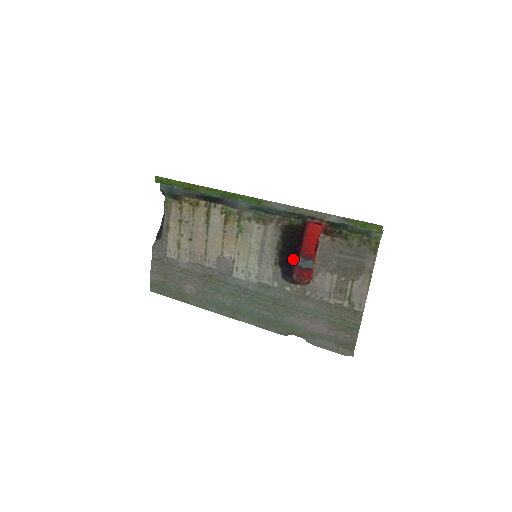
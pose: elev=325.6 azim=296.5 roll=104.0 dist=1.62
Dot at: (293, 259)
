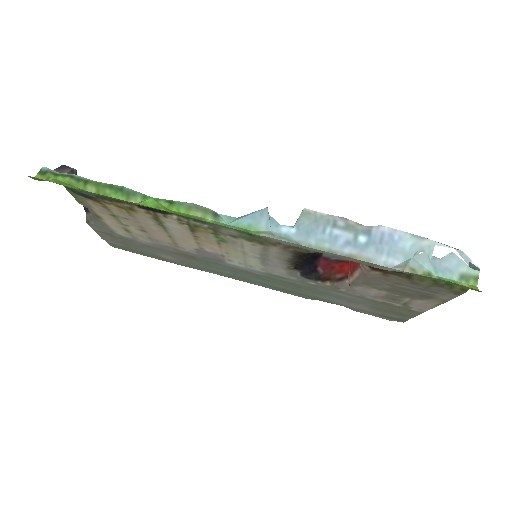
Dot at: (315, 254)
